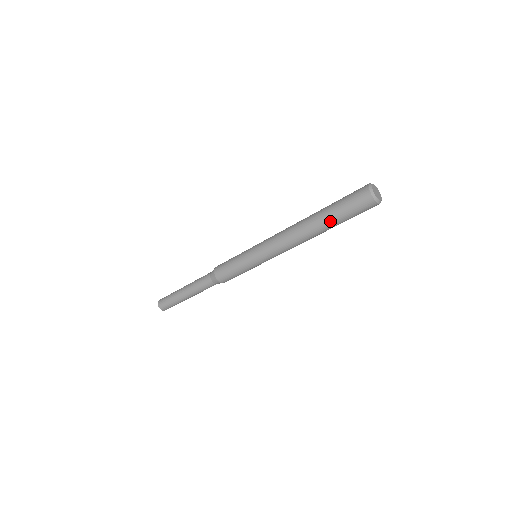
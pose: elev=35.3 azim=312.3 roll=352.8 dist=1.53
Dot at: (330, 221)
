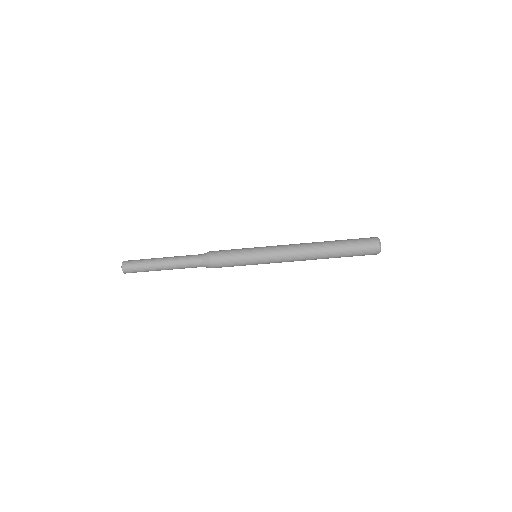
Dot at: (340, 253)
